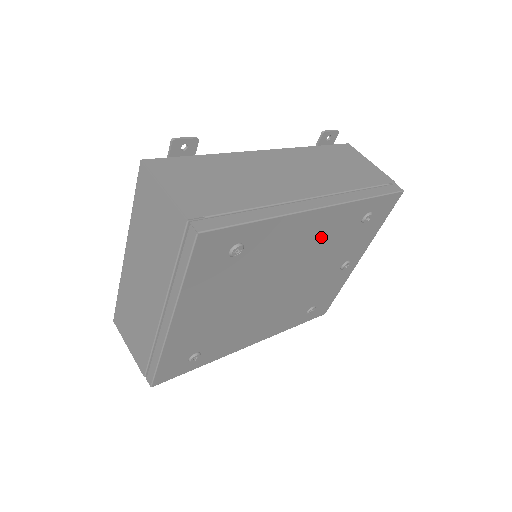
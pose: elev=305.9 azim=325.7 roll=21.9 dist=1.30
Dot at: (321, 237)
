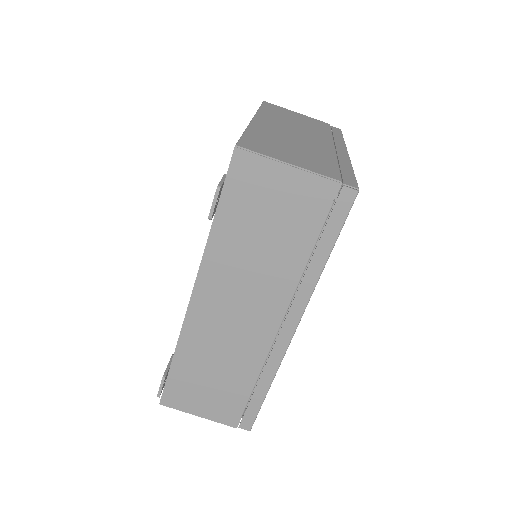
Dot at: occluded
